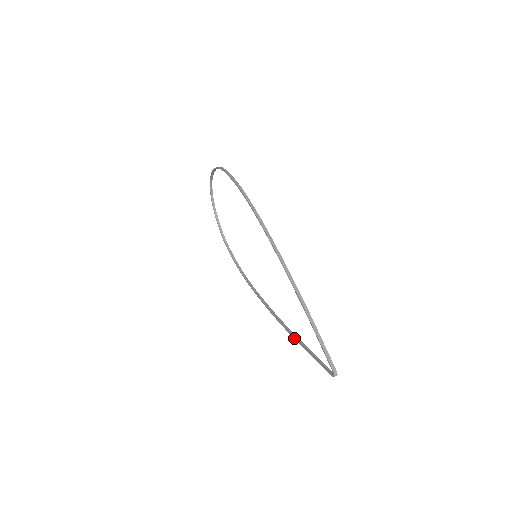
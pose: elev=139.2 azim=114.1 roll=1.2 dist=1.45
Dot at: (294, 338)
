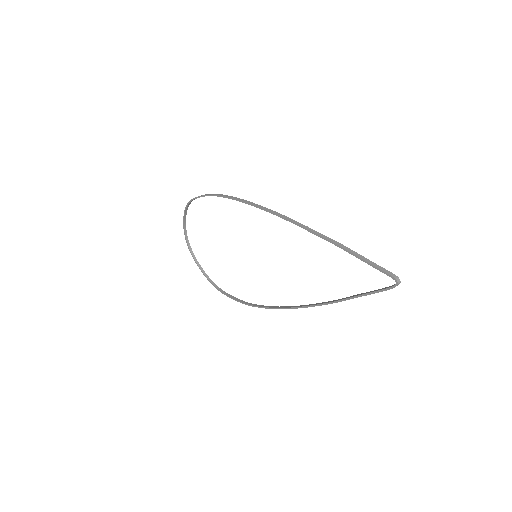
Dot at: (333, 302)
